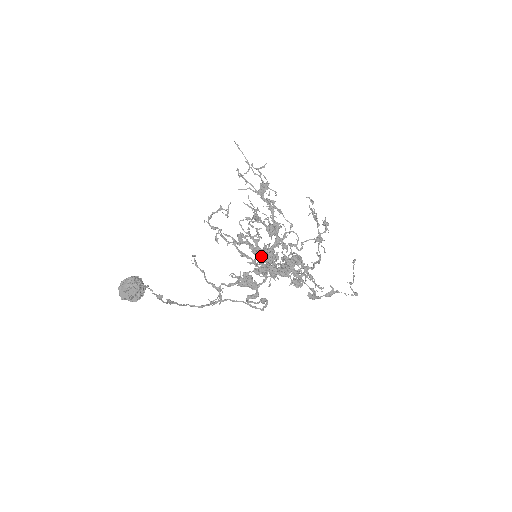
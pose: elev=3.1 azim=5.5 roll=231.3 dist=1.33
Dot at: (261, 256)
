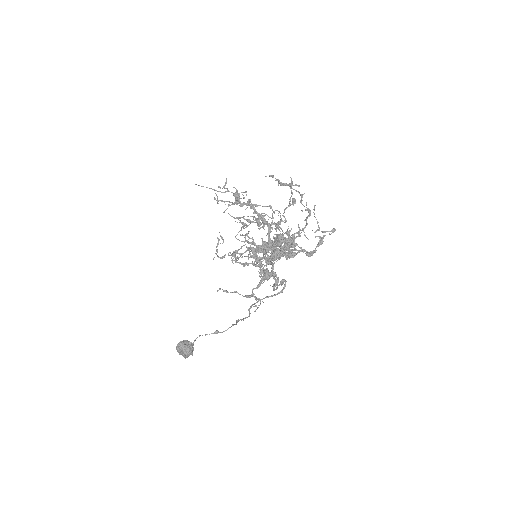
Dot at: occluded
